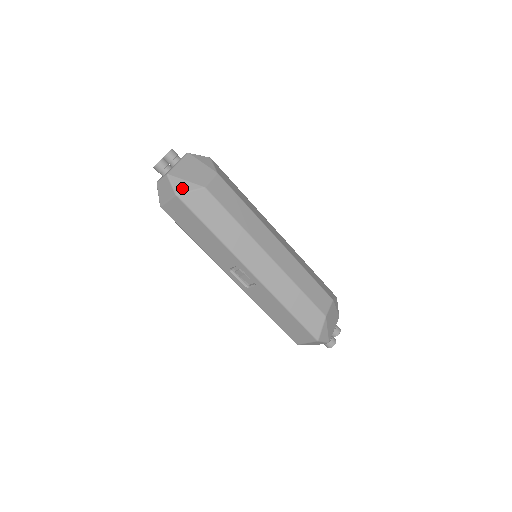
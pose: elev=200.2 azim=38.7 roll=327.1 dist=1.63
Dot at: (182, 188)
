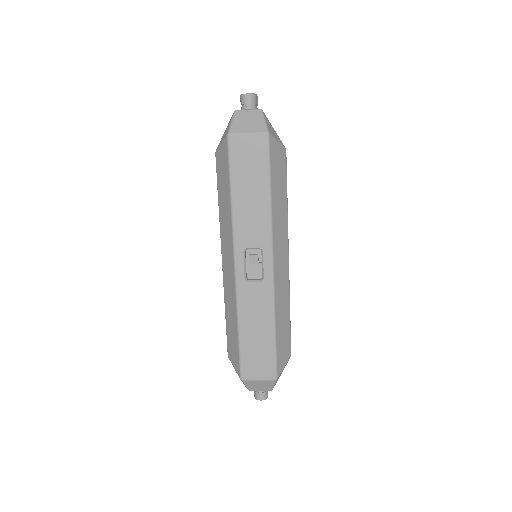
Dot at: (272, 132)
